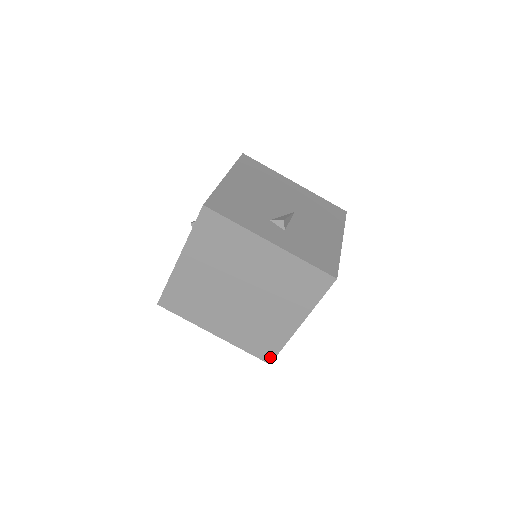
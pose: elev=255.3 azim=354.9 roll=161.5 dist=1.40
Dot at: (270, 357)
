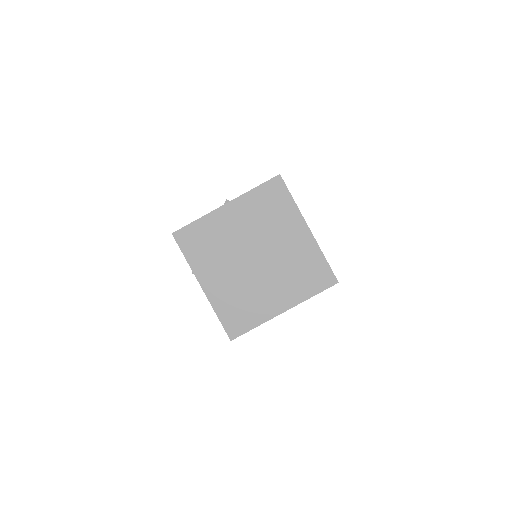
Dot at: (331, 277)
